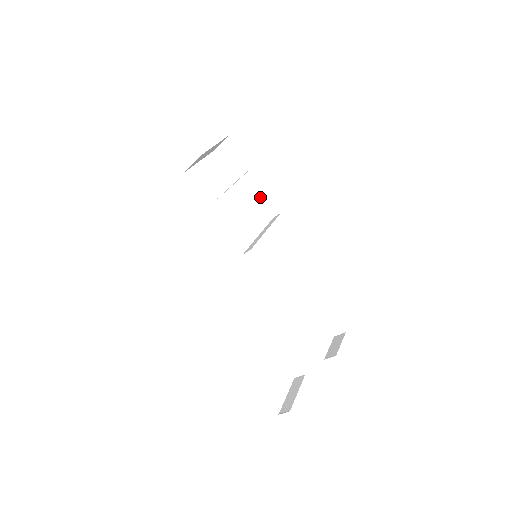
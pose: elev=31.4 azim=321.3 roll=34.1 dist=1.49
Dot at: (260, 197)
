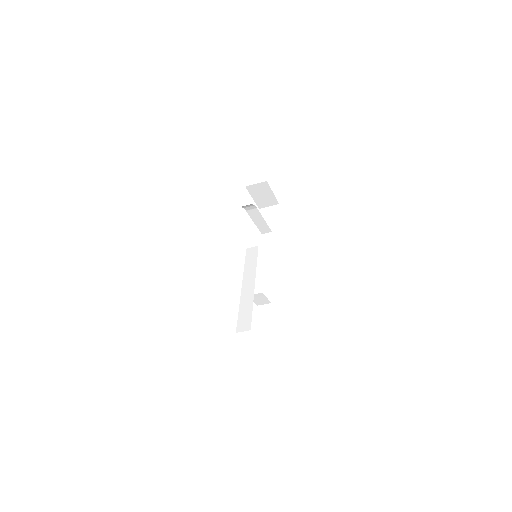
Dot at: (268, 253)
